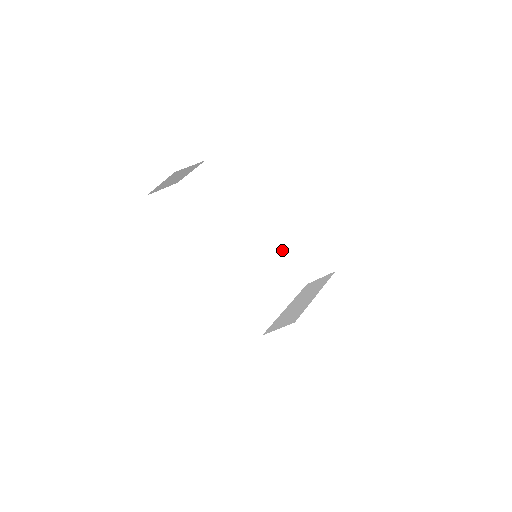
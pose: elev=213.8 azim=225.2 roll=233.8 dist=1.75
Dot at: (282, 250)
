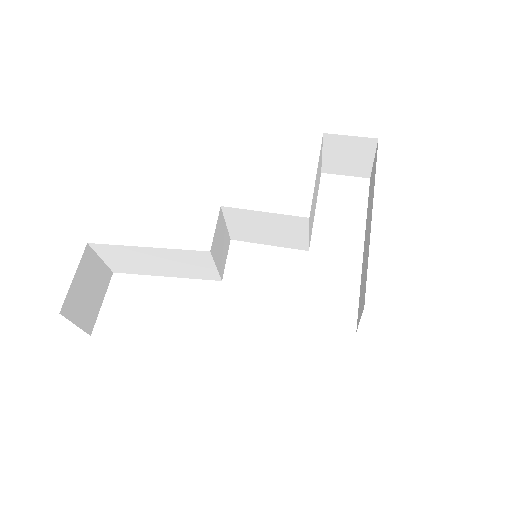
Dot at: (274, 217)
